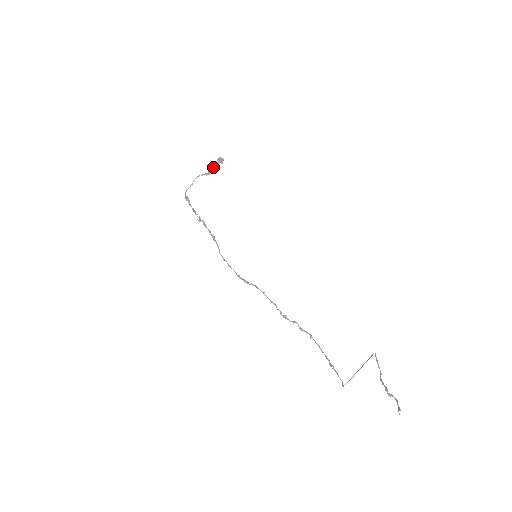
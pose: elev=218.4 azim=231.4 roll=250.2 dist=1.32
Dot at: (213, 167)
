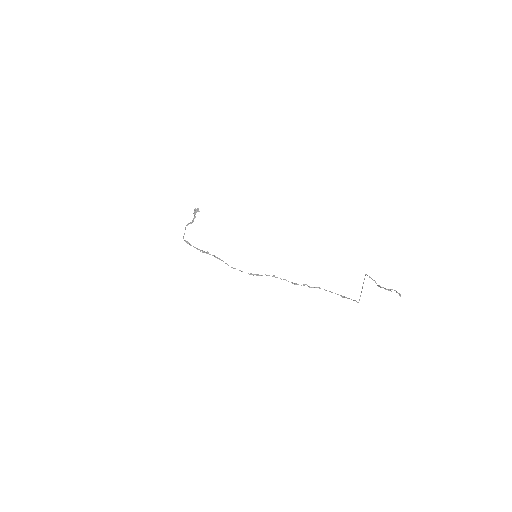
Dot at: (194, 216)
